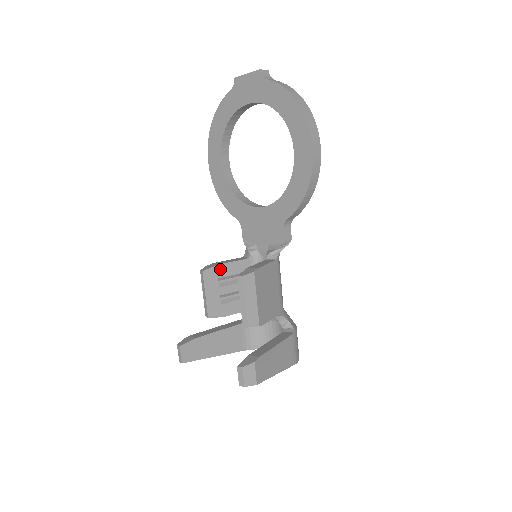
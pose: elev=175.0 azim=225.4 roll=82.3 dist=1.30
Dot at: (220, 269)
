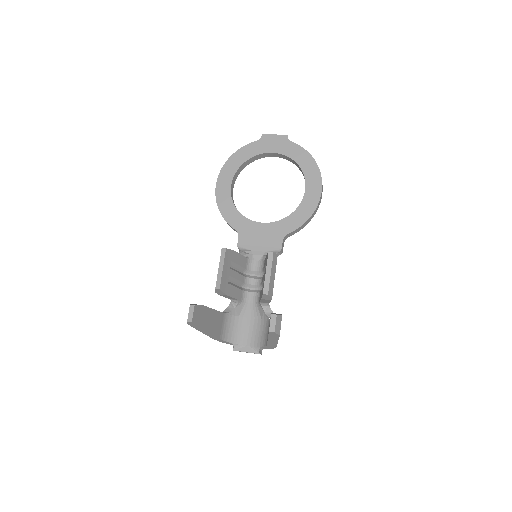
Dot at: (233, 254)
